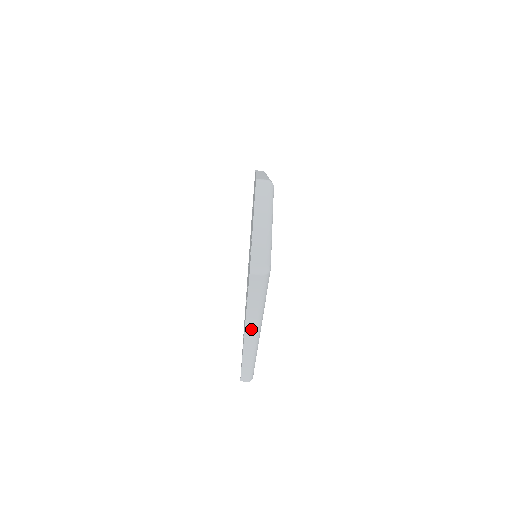
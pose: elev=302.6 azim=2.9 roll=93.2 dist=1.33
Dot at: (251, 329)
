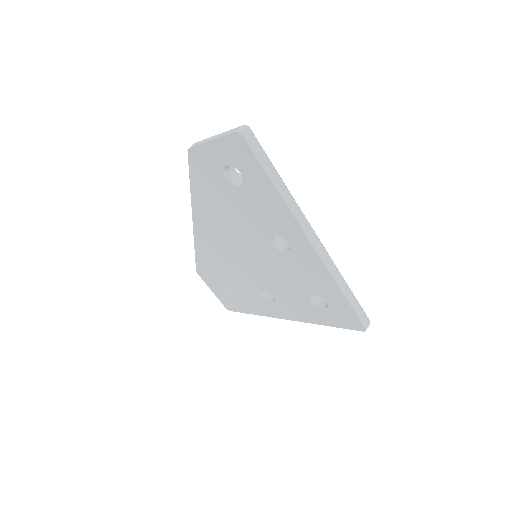
Dot at: (300, 218)
